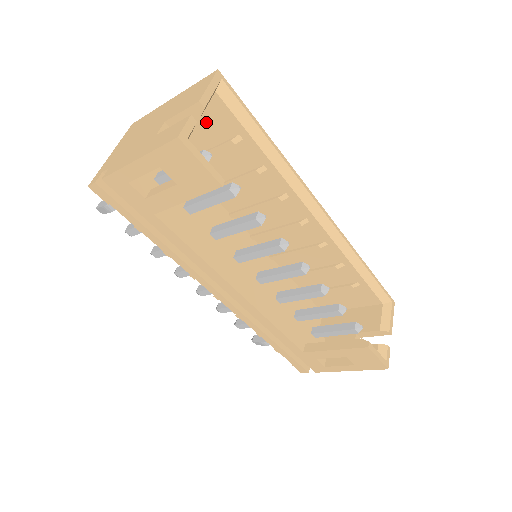
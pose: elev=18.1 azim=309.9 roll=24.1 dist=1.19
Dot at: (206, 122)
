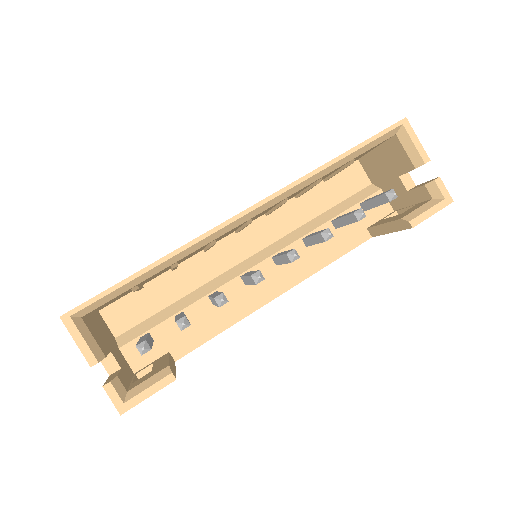
Dot at: occluded
